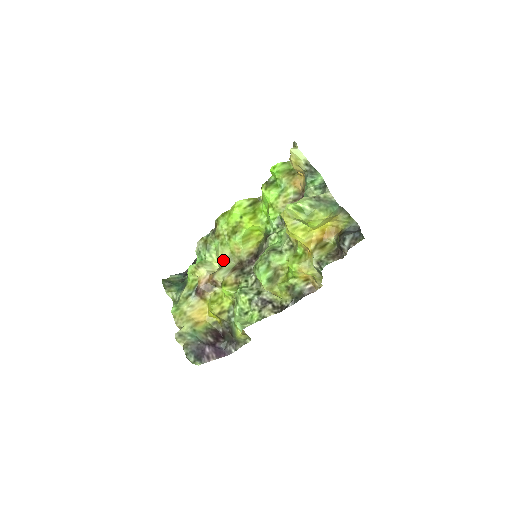
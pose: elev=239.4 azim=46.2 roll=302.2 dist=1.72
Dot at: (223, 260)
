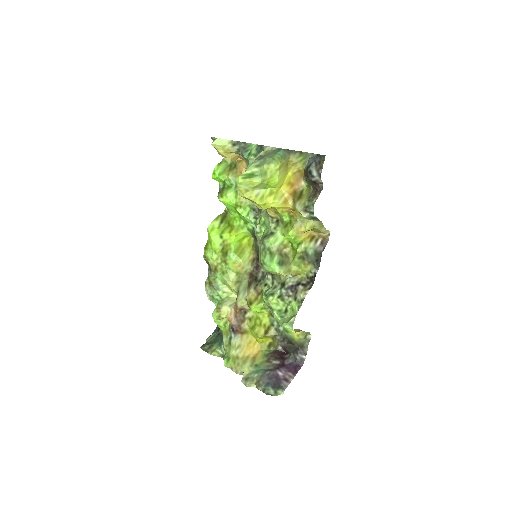
Dot at: (235, 286)
